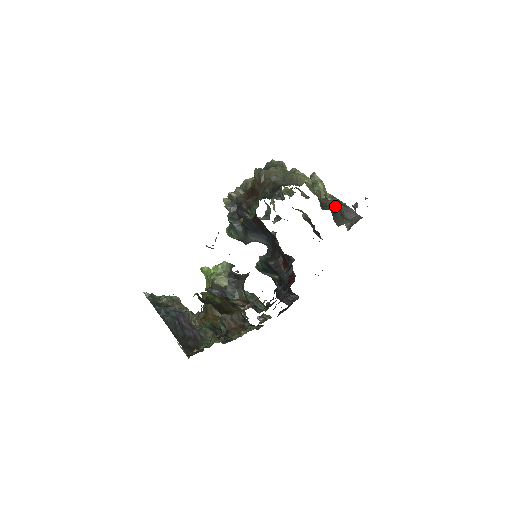
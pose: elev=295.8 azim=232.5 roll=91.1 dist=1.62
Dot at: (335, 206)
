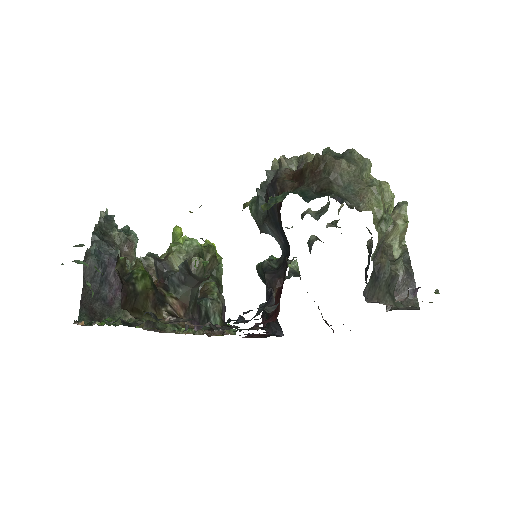
Dot at: (387, 270)
